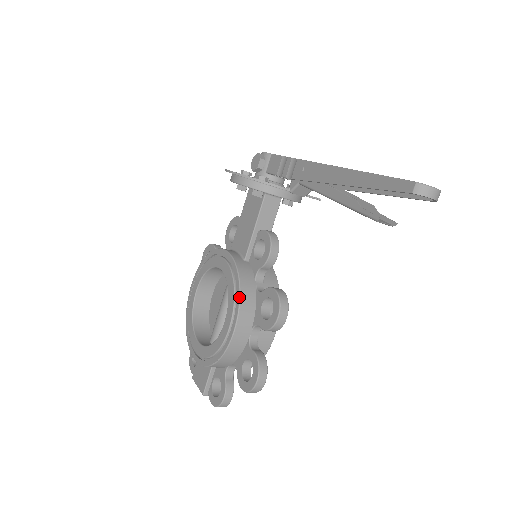
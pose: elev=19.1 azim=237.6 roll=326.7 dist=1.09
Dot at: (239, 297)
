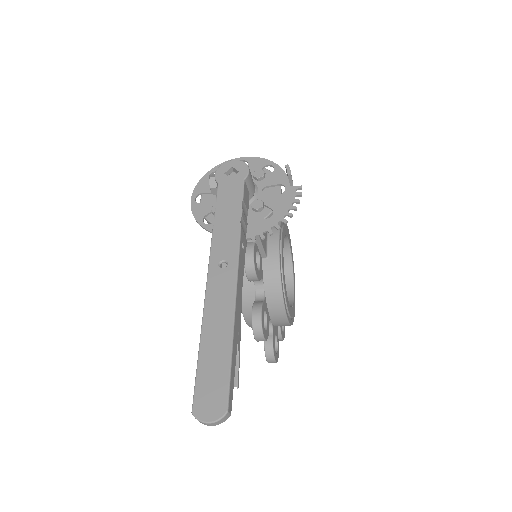
Dot at: occluded
